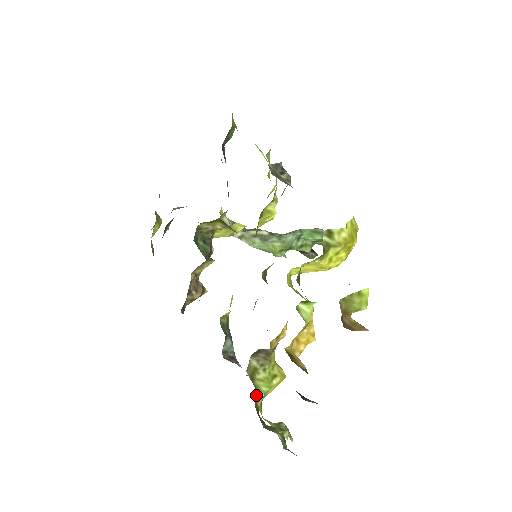
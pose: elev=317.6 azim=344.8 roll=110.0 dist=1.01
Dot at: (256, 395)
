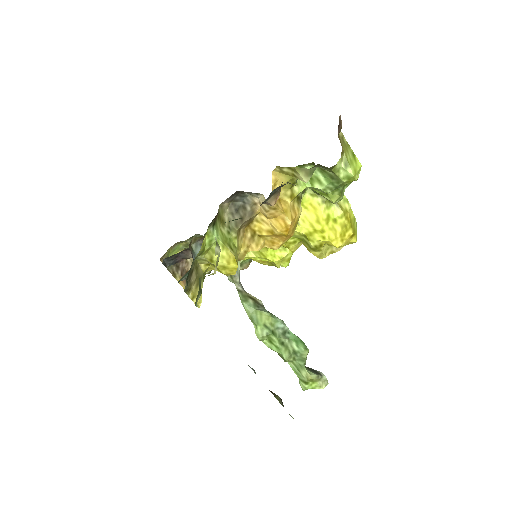
Dot at: (196, 272)
